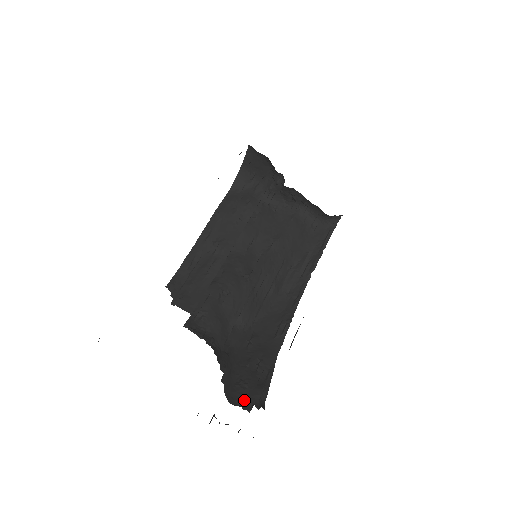
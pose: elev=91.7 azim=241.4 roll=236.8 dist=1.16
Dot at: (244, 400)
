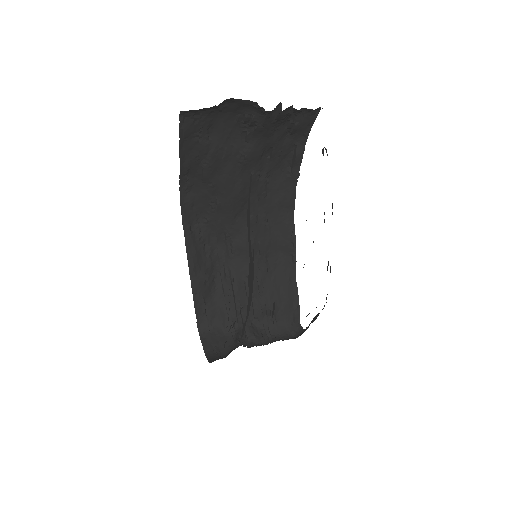
Dot at: occluded
